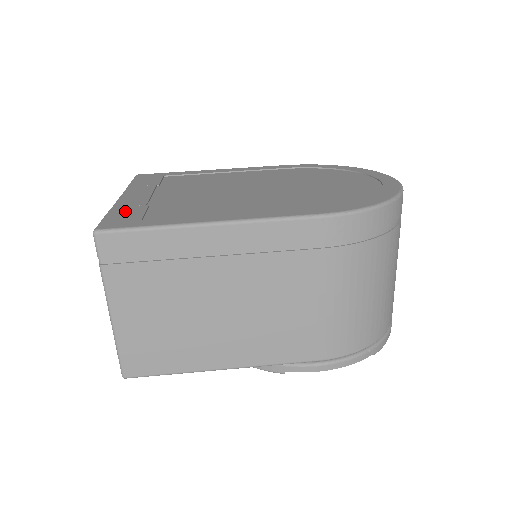
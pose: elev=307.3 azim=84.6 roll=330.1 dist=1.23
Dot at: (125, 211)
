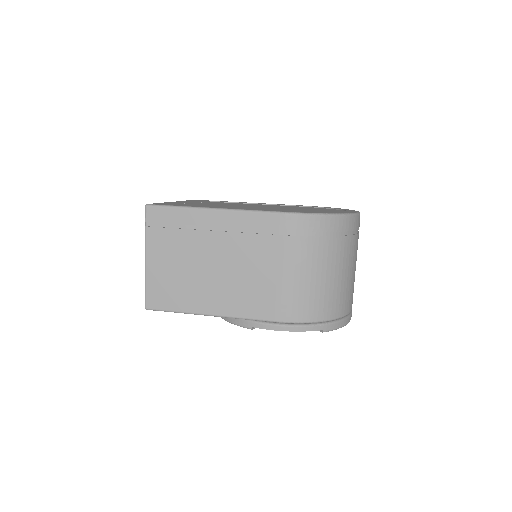
Dot at: (170, 203)
